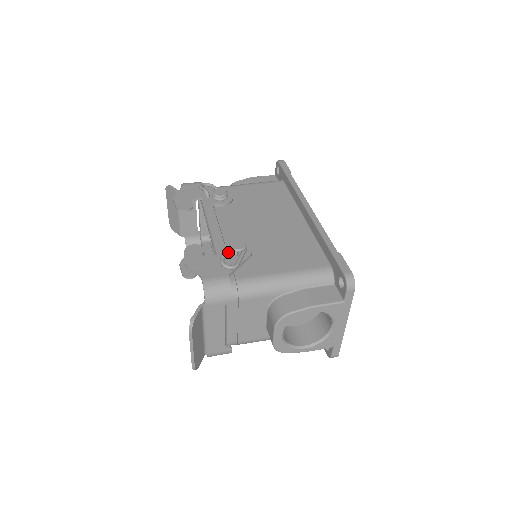
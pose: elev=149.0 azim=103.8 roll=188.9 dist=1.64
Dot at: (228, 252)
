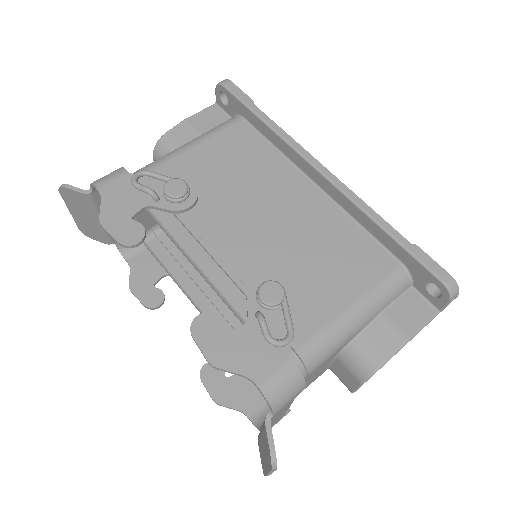
Dot at: (260, 308)
